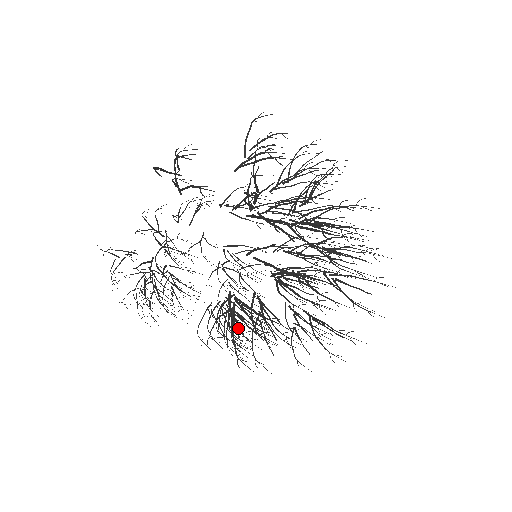
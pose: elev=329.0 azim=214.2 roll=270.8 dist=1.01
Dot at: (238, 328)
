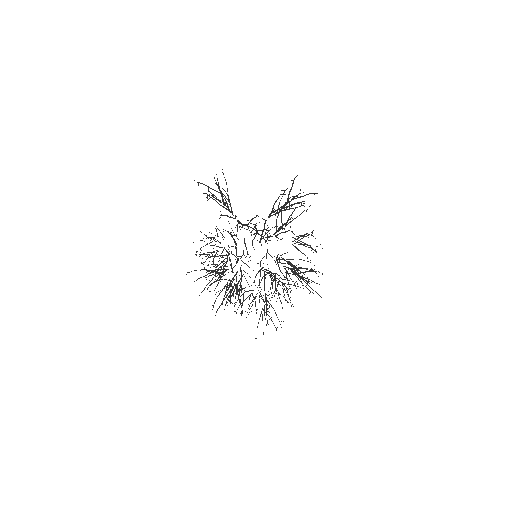
Dot at: (206, 277)
